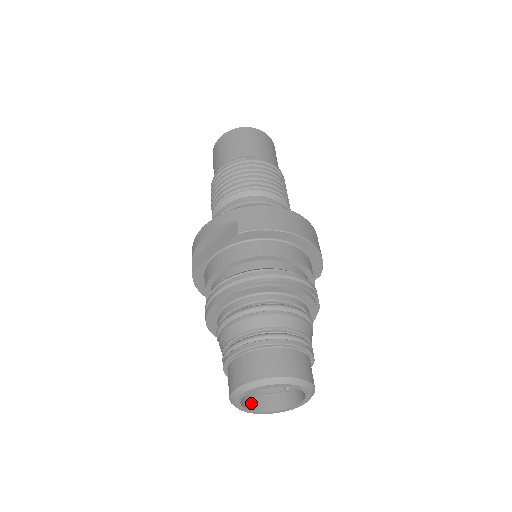
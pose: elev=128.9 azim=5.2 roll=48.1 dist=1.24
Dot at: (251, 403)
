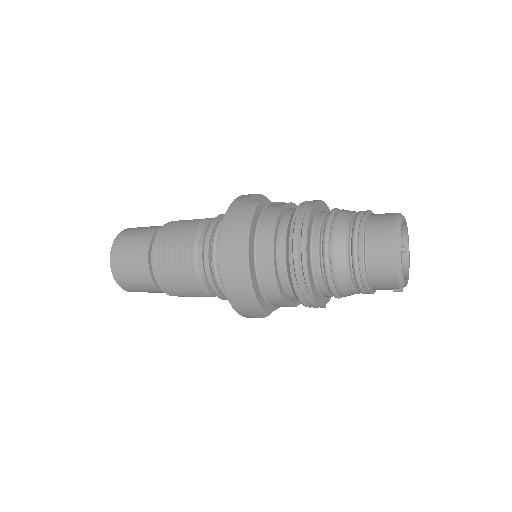
Dot at: occluded
